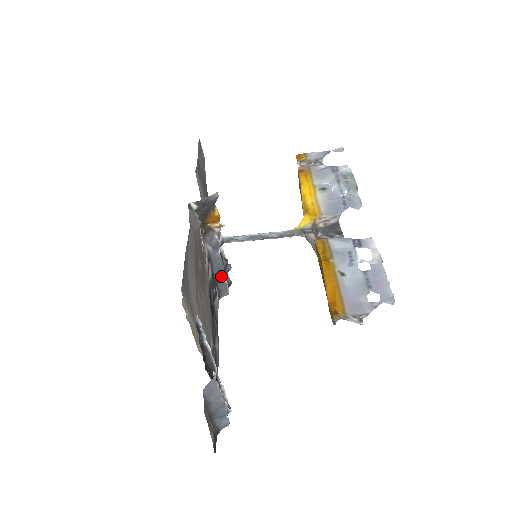
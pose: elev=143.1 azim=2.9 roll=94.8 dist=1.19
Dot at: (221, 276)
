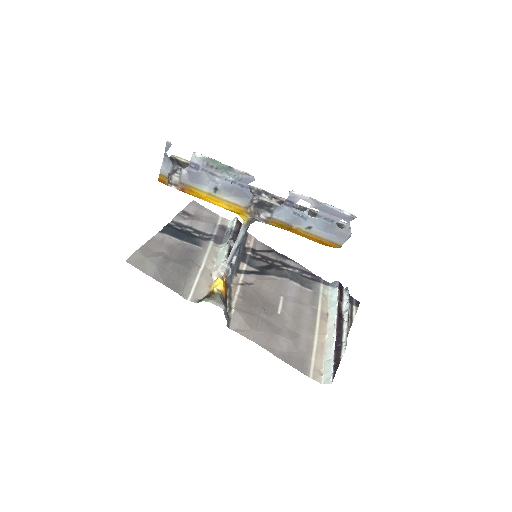
Dot at: (240, 245)
